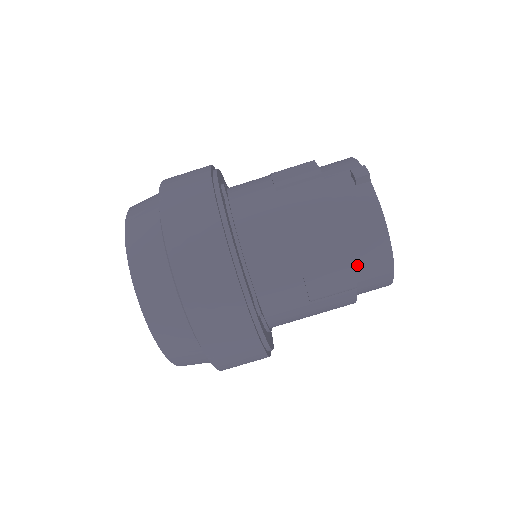
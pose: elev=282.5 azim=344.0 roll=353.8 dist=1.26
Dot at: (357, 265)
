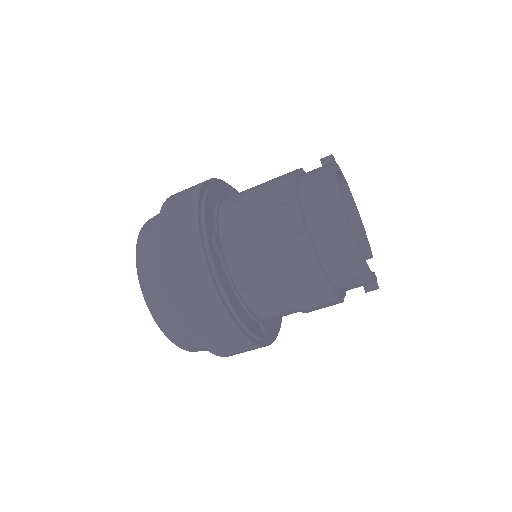
Dot at: (309, 211)
